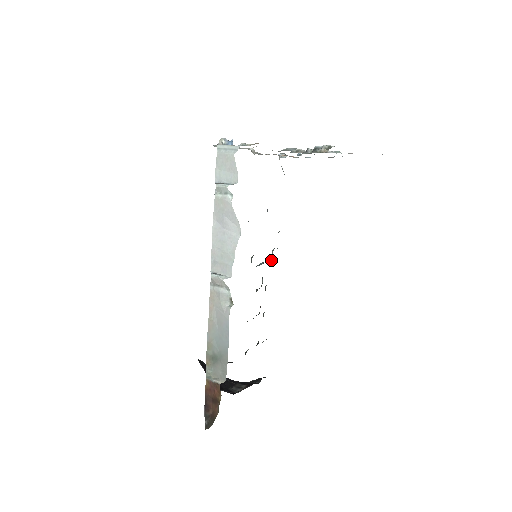
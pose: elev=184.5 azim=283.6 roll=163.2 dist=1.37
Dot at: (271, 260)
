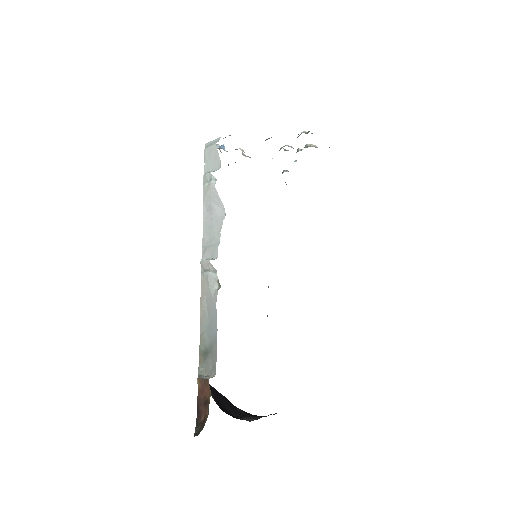
Dot at: occluded
